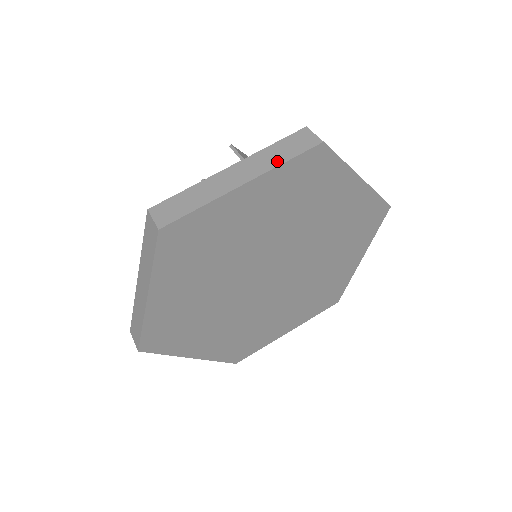
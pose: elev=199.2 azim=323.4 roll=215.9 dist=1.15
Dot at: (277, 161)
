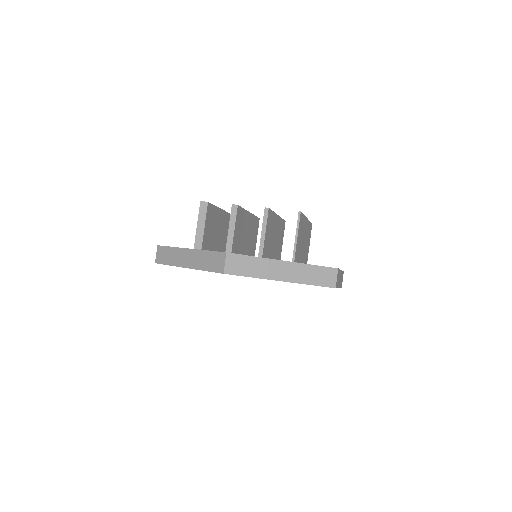
Dot at: (307, 280)
